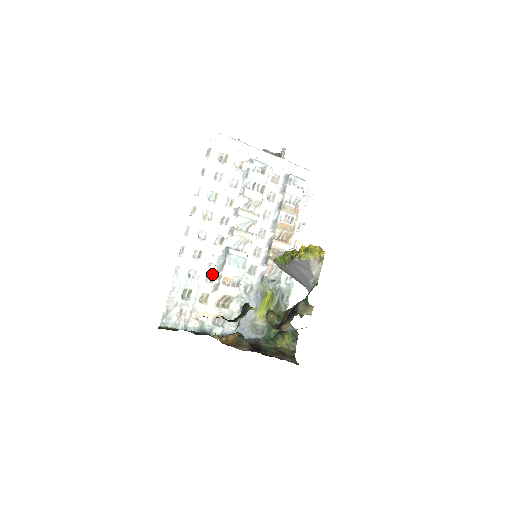
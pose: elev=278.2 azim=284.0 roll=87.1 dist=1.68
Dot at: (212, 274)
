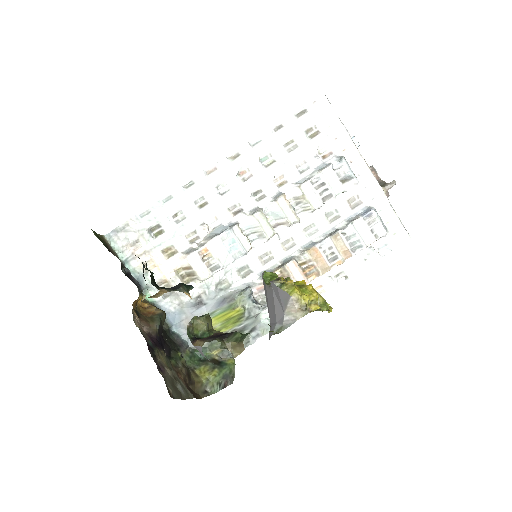
Dot at: (199, 235)
